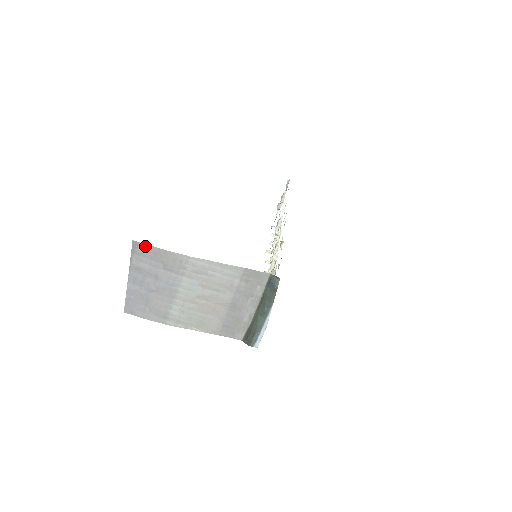
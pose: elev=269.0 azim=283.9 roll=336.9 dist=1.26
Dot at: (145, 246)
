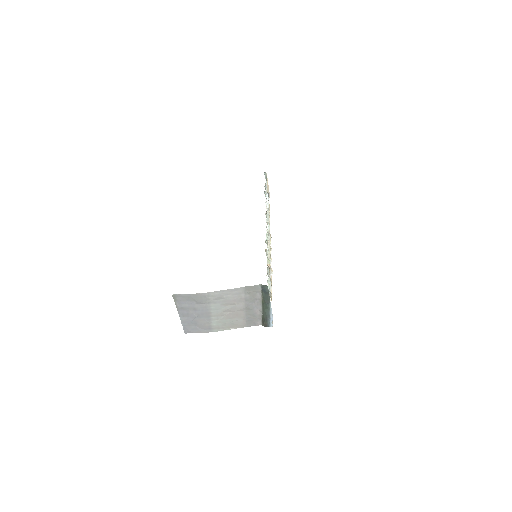
Dot at: (180, 295)
